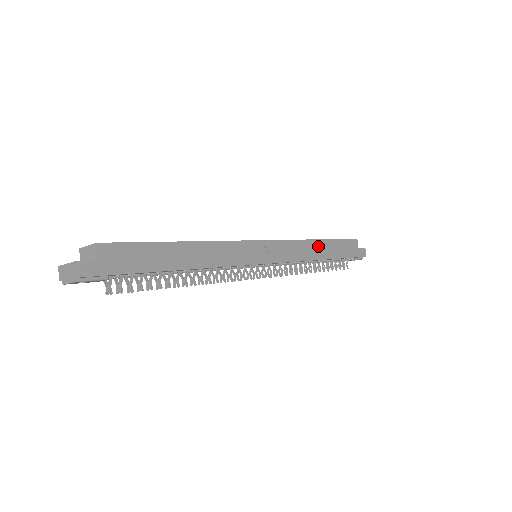
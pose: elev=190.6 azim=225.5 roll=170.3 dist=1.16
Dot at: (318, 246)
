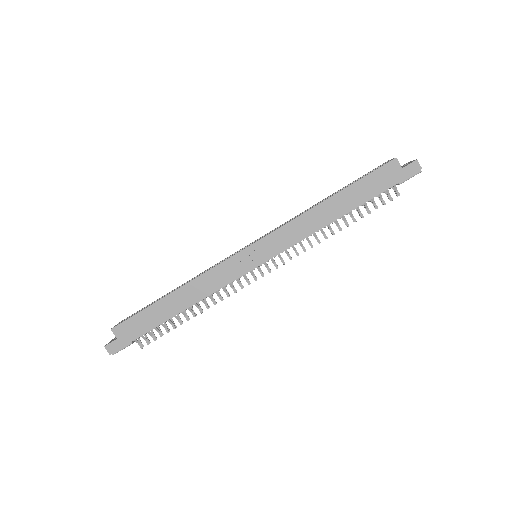
Dot at: (326, 208)
